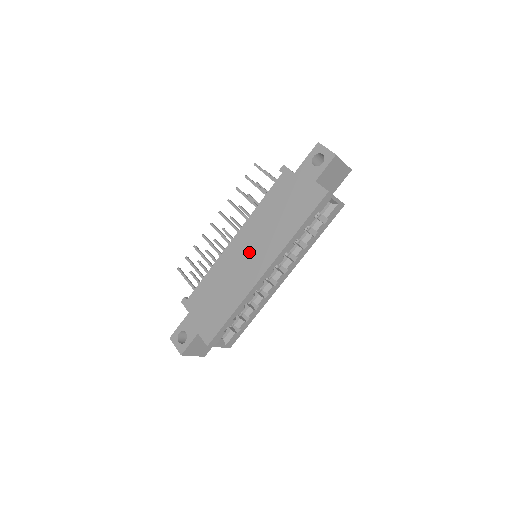
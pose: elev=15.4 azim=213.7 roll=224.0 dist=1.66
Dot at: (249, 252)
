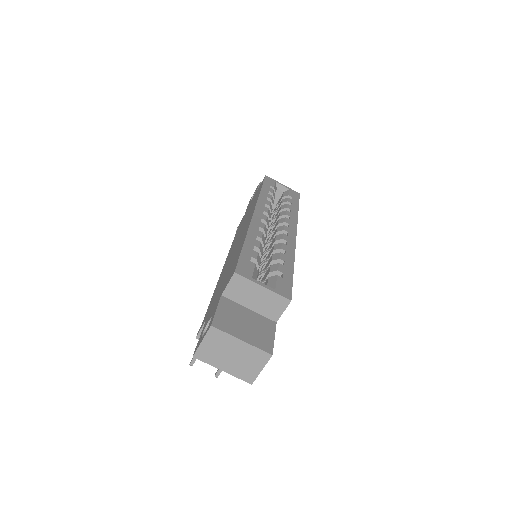
Dot at: (237, 240)
